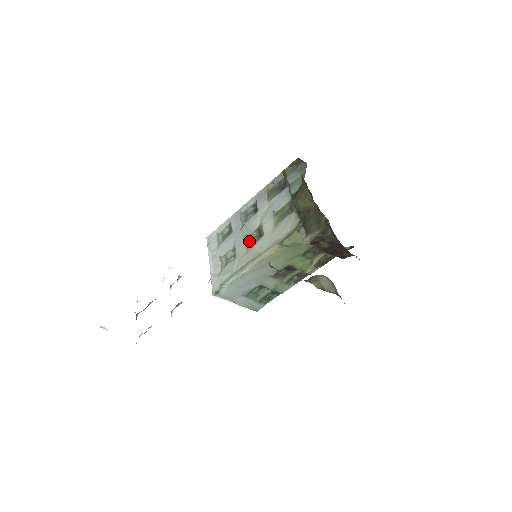
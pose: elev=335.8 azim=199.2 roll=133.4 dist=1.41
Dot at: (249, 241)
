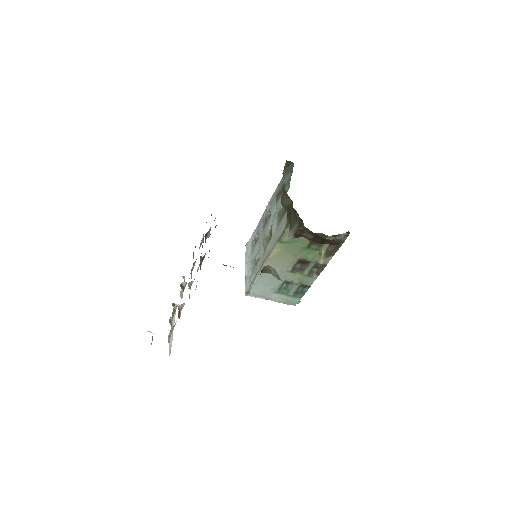
Dot at: (266, 243)
